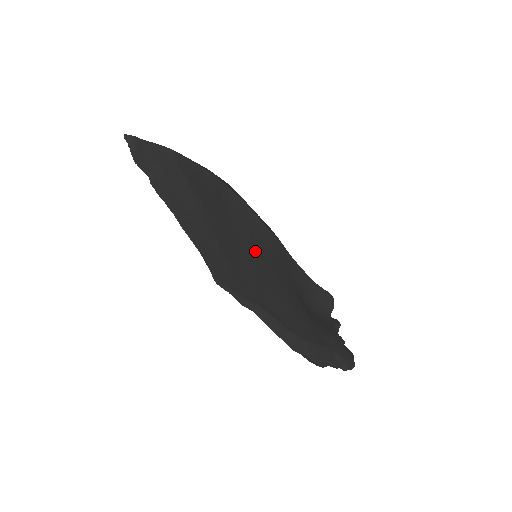
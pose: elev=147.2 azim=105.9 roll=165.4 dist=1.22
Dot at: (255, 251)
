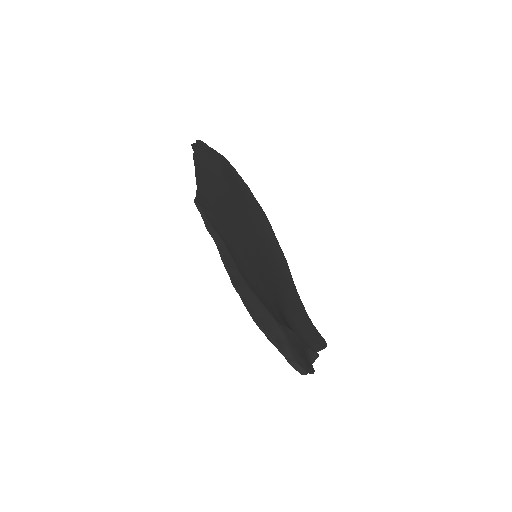
Dot at: (252, 235)
